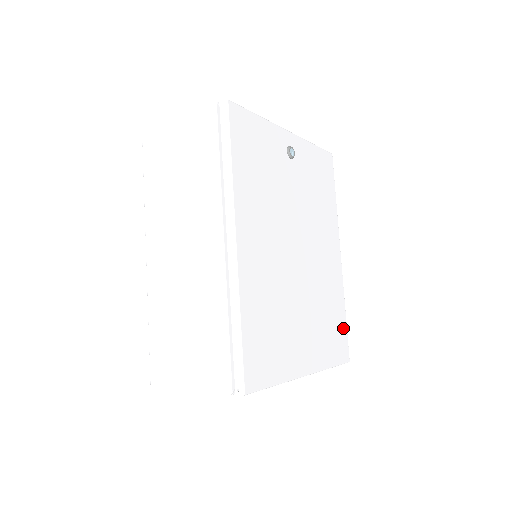
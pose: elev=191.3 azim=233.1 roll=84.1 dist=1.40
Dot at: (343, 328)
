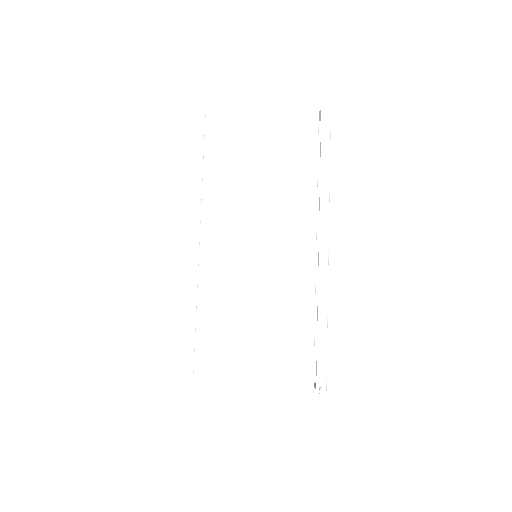
Dot at: occluded
